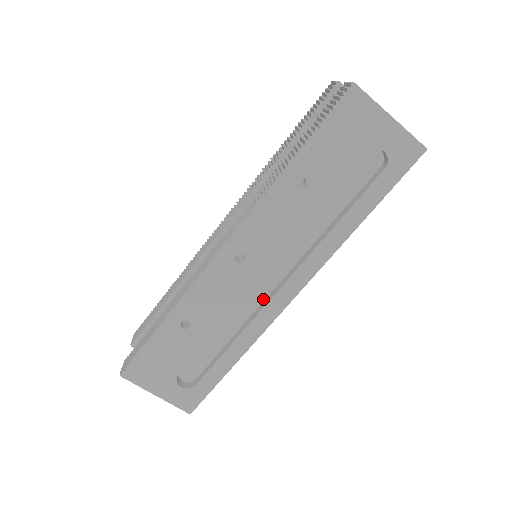
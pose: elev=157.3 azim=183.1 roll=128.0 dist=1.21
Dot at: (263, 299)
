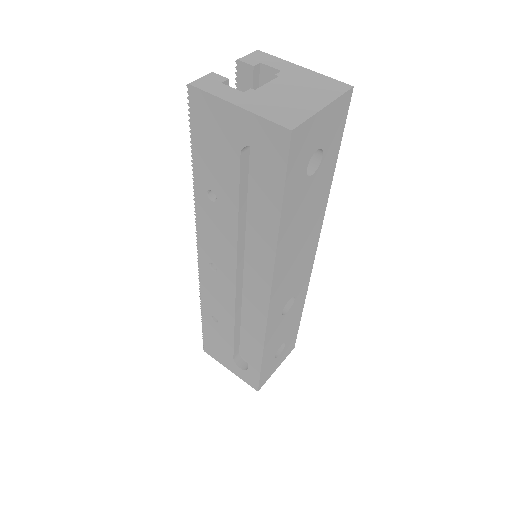
Dot at: occluded
